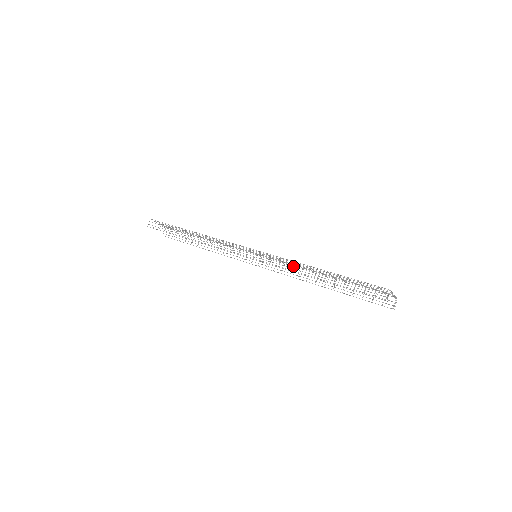
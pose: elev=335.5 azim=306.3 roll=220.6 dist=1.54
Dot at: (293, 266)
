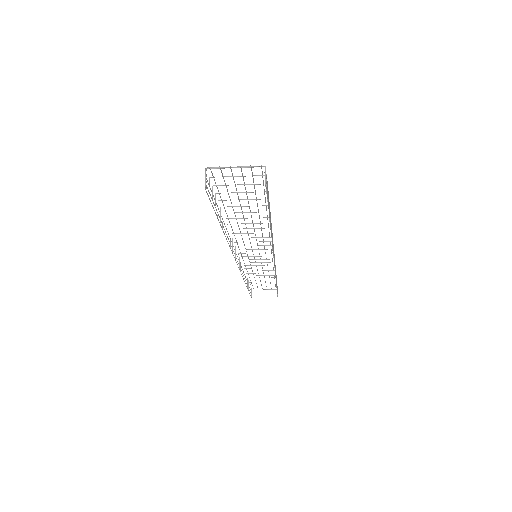
Dot at: (269, 236)
